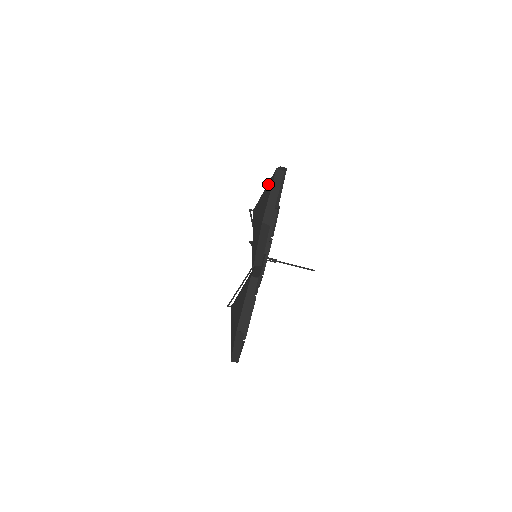
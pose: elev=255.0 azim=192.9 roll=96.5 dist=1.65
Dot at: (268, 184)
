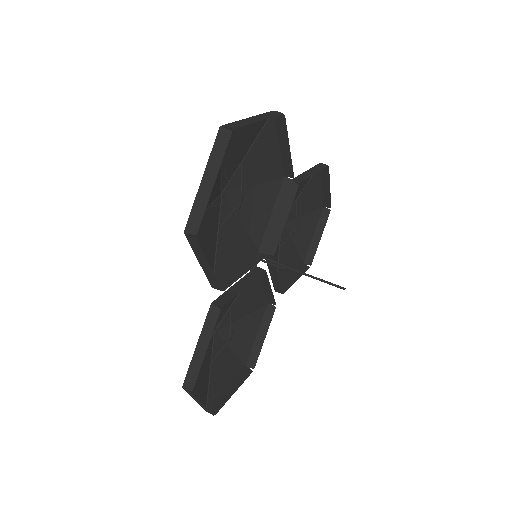
Dot at: occluded
